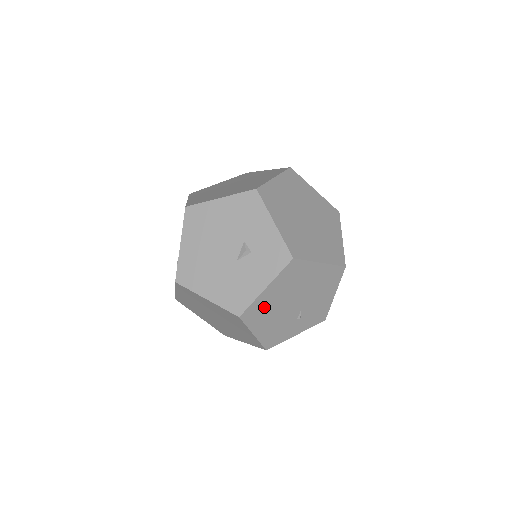
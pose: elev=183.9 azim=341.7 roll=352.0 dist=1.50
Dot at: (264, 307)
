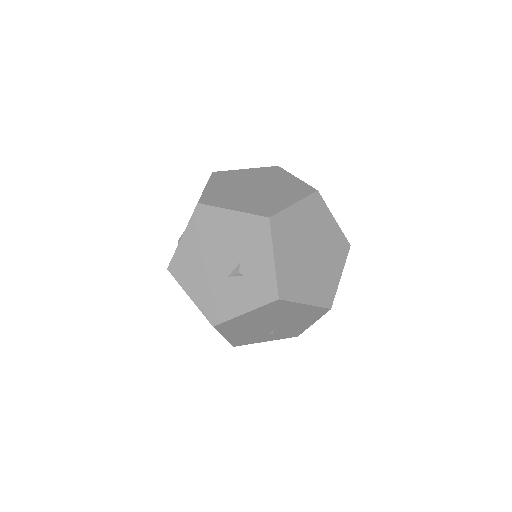
Dot at: (240, 323)
